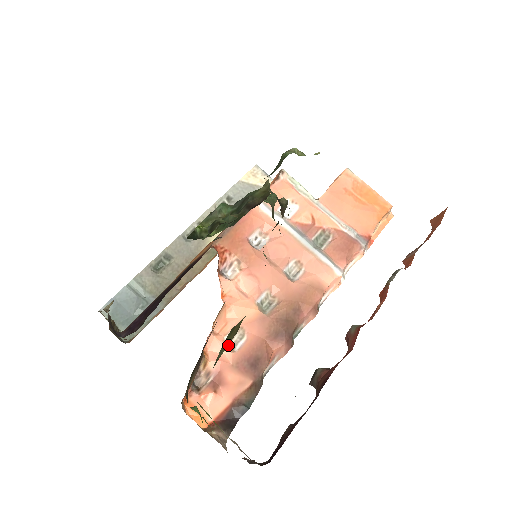
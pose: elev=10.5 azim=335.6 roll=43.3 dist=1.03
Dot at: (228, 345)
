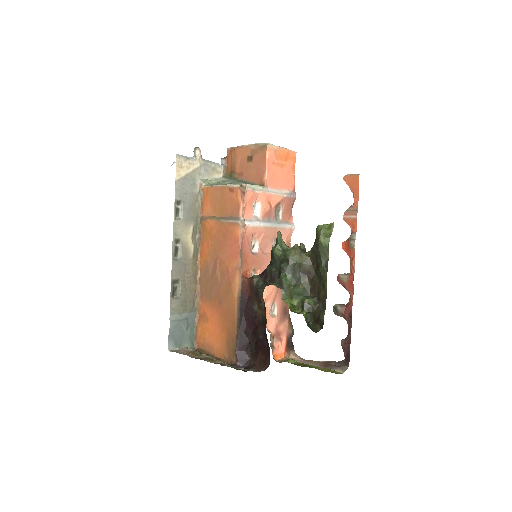
Dot at: (273, 316)
